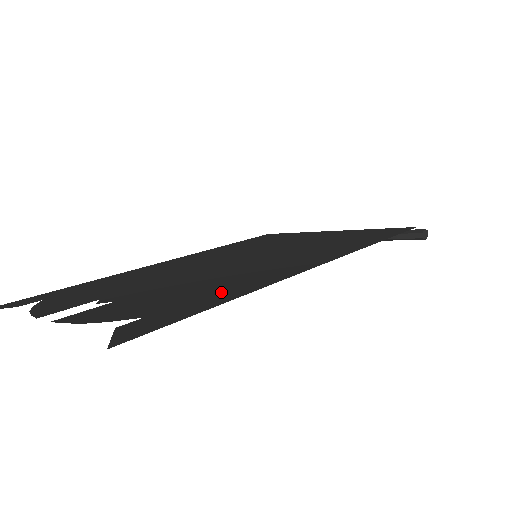
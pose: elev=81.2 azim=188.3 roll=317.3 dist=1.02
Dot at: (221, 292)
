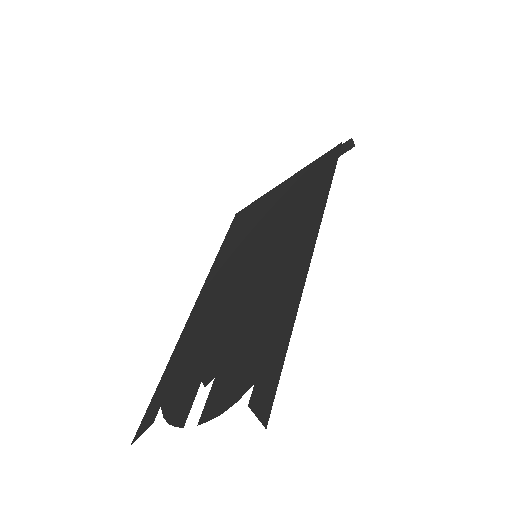
Dot at: (277, 324)
